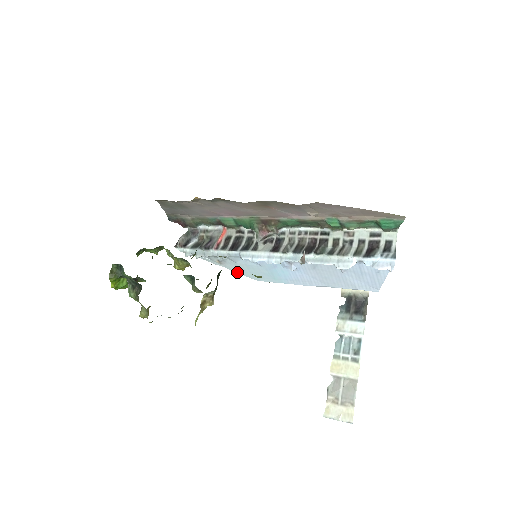
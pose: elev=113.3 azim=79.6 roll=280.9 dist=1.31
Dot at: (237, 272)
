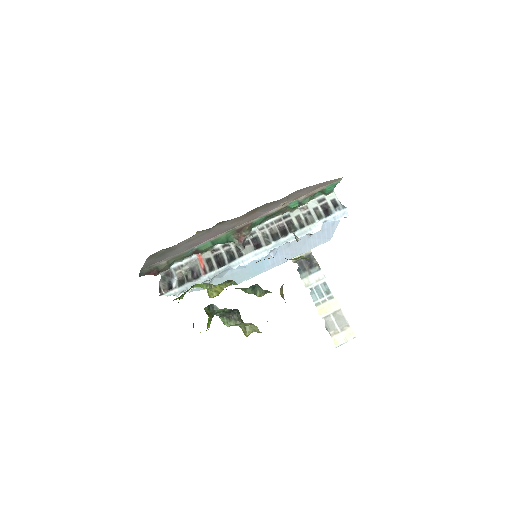
Dot at: occluded
